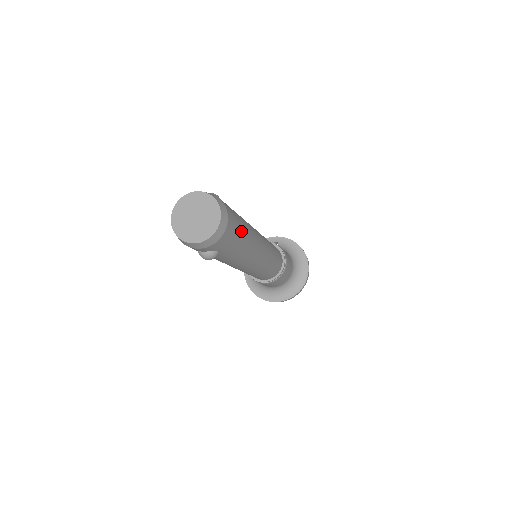
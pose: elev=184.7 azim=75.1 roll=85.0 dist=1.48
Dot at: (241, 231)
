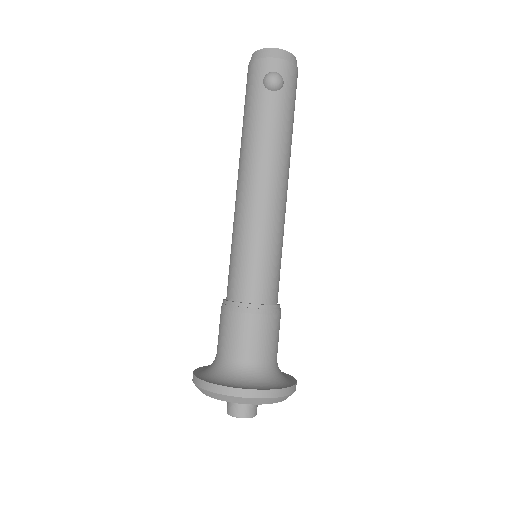
Dot at: occluded
